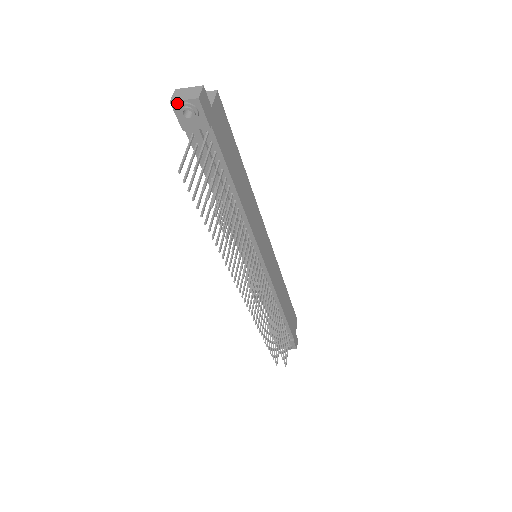
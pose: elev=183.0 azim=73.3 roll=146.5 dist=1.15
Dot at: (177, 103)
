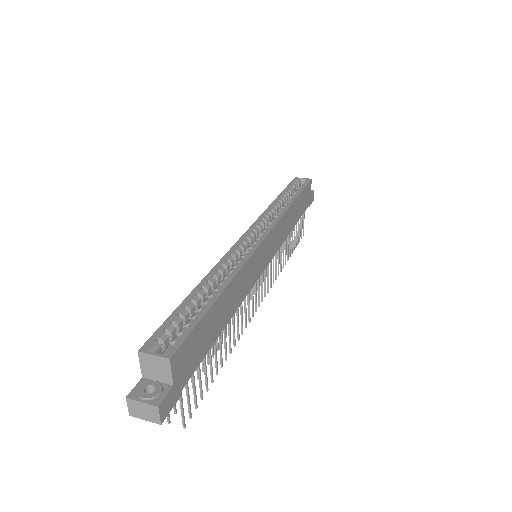
Dot at: (138, 415)
